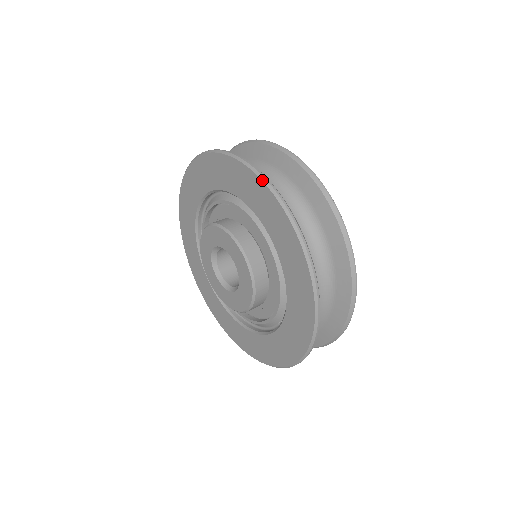
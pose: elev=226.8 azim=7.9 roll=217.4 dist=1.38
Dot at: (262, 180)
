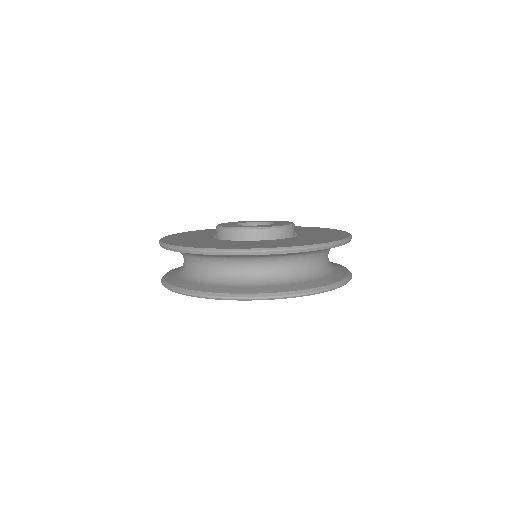
Dot at: occluded
